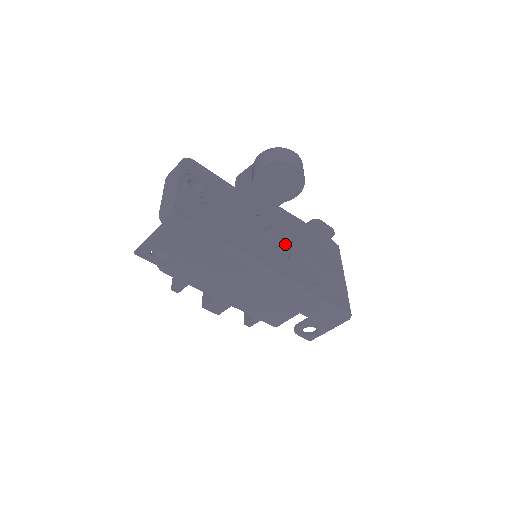
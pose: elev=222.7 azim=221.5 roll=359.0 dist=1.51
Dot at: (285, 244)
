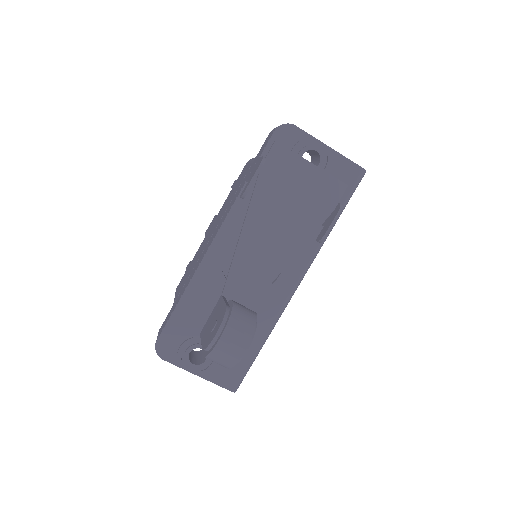
Dot at: occluded
